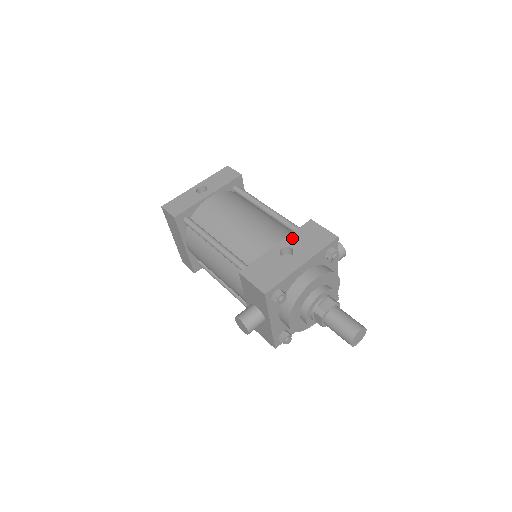
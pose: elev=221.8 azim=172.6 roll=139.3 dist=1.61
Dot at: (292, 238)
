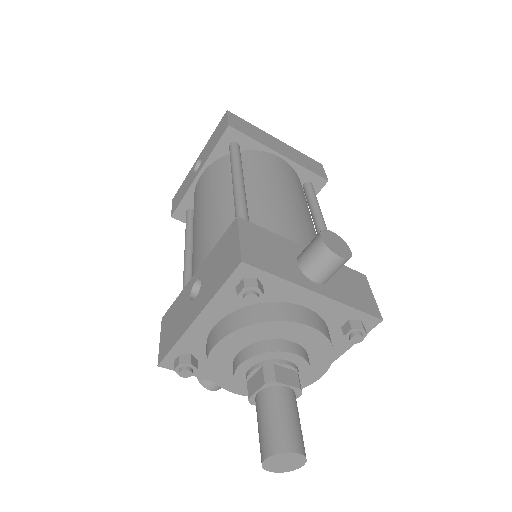
Dot at: (209, 260)
